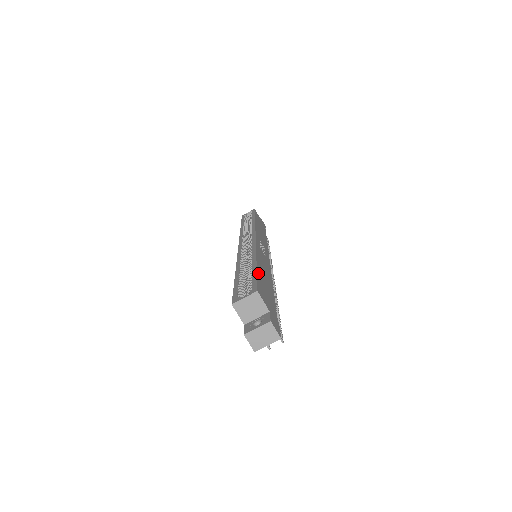
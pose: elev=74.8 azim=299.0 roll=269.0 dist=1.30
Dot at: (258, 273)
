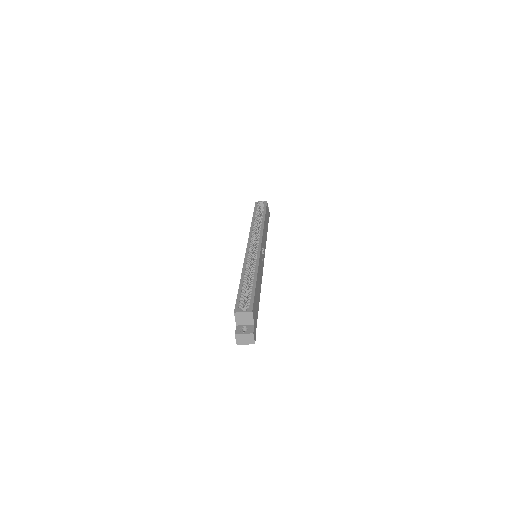
Dot at: occluded
